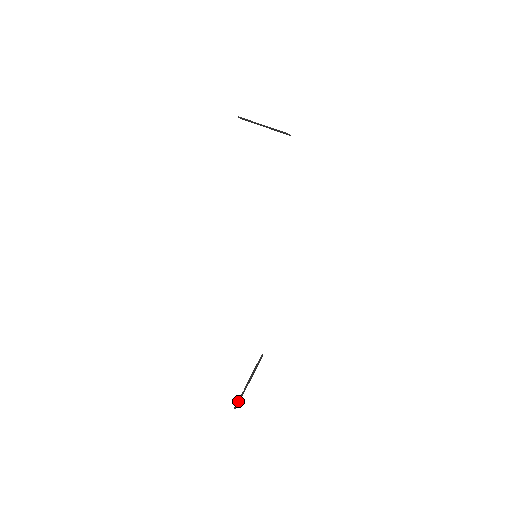
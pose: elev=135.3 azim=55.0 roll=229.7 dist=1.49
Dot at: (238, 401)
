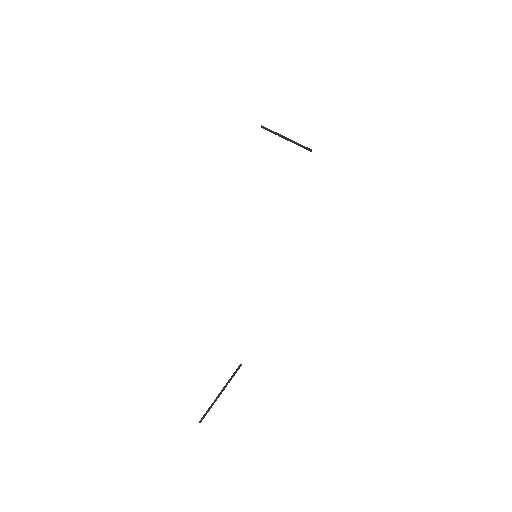
Dot at: (205, 413)
